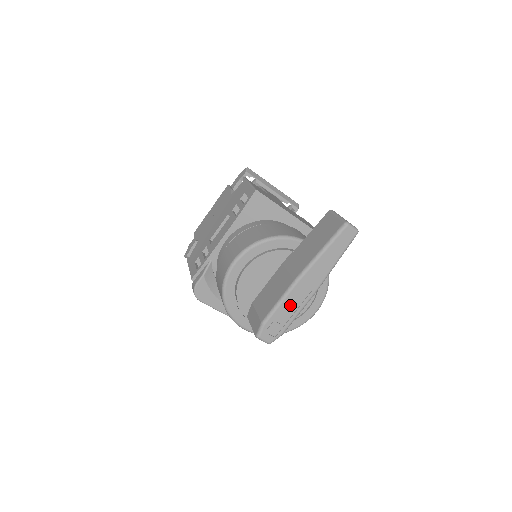
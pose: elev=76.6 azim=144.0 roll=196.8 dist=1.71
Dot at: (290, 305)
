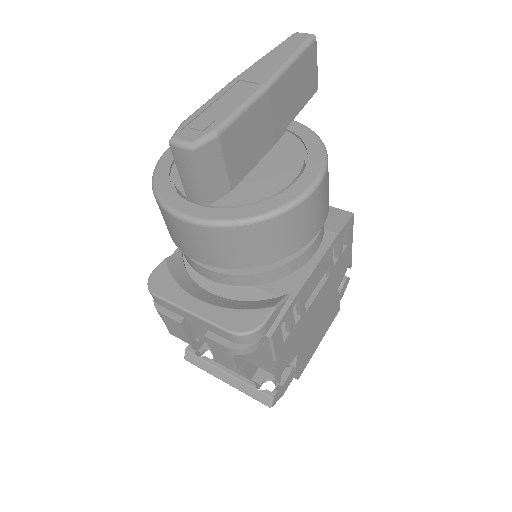
Dot at: (226, 101)
